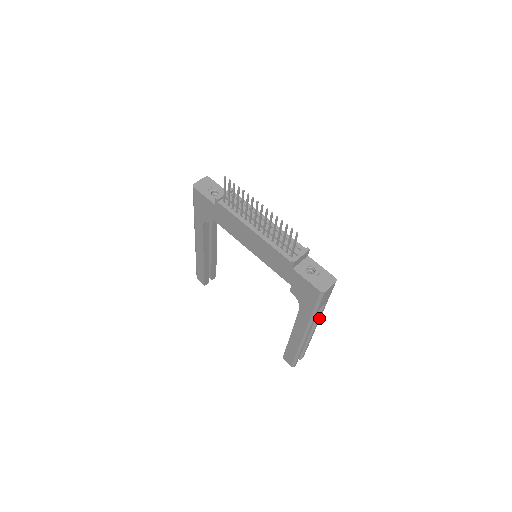
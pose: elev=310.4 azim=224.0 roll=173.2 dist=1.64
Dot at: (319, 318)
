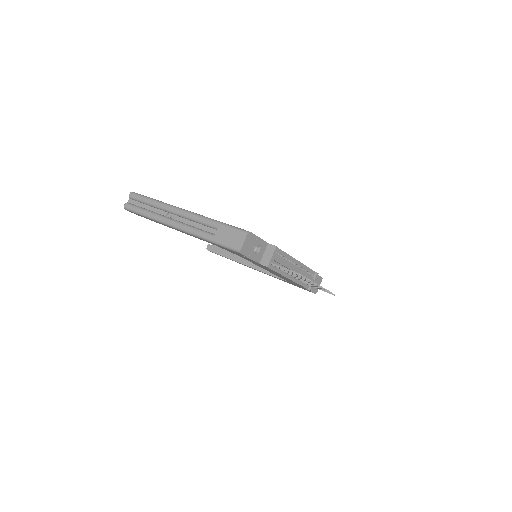
Dot at: occluded
